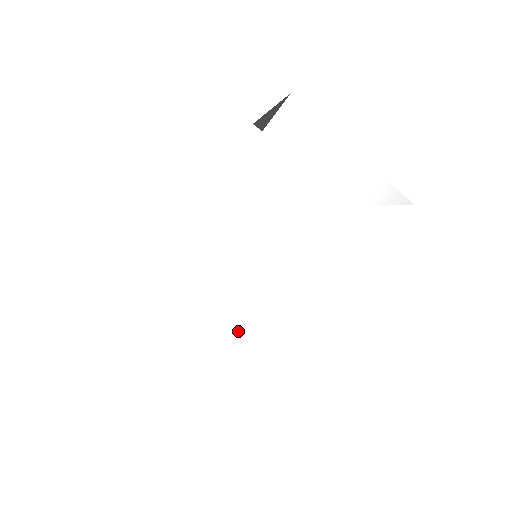
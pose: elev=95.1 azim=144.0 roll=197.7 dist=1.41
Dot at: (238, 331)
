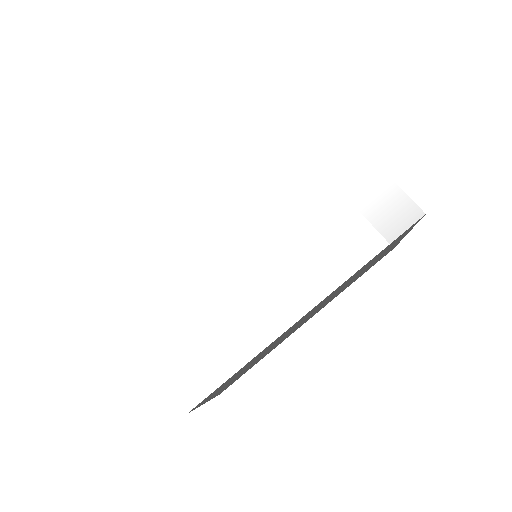
Dot at: (191, 300)
